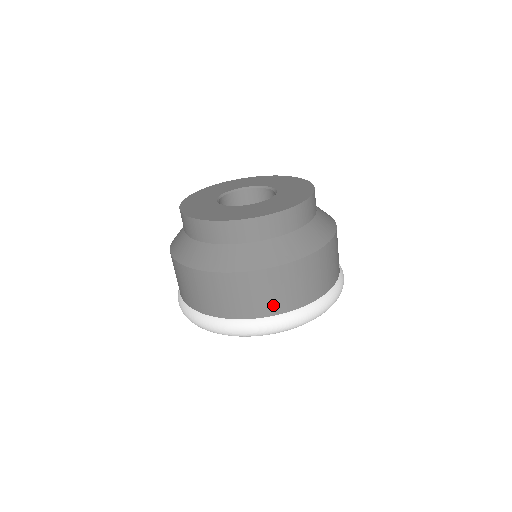
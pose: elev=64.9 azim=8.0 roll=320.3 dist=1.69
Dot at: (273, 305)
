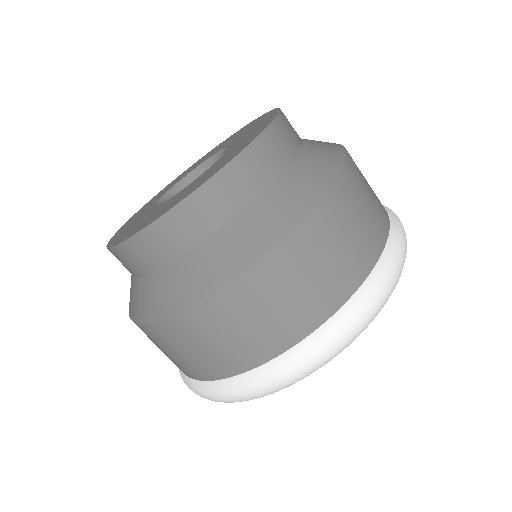
Dot at: (189, 368)
